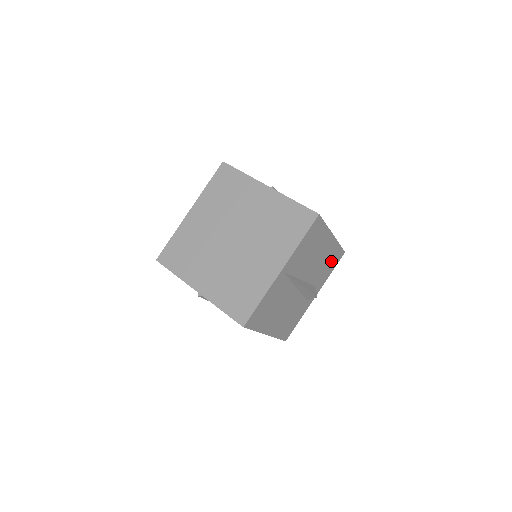
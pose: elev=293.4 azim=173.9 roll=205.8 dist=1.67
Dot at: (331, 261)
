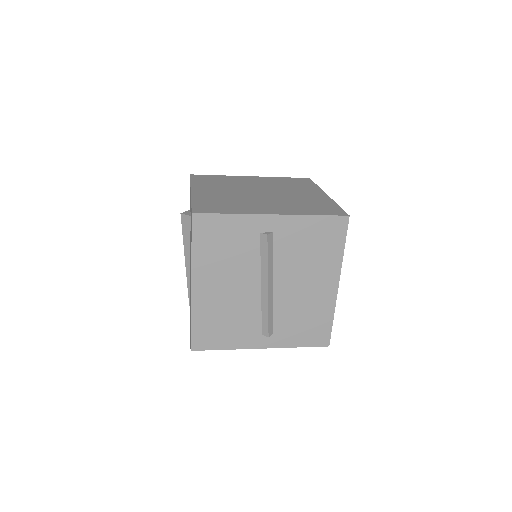
Dot at: occluded
